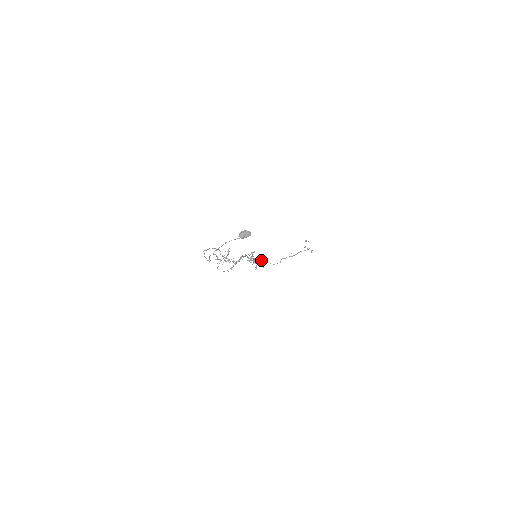
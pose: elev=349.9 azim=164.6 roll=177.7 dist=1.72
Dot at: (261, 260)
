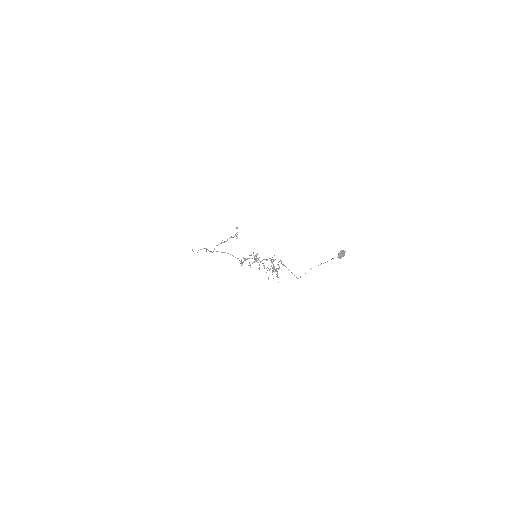
Dot at: (207, 249)
